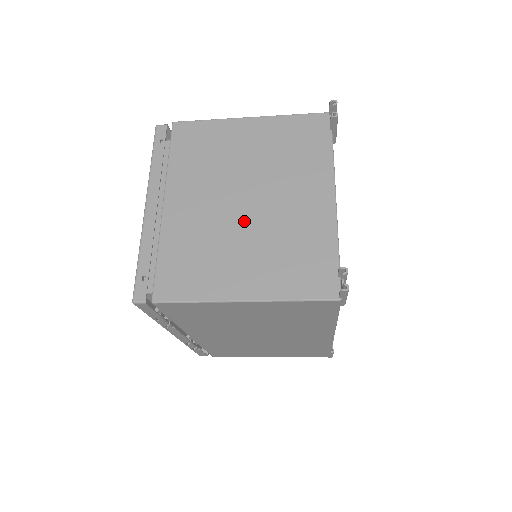
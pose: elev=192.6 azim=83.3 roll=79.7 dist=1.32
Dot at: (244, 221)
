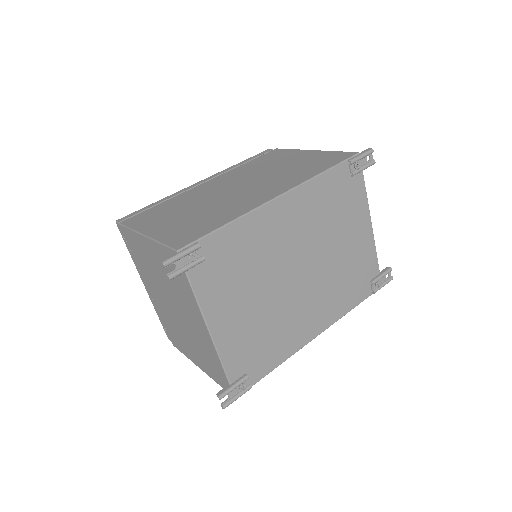
Dot at: (179, 322)
